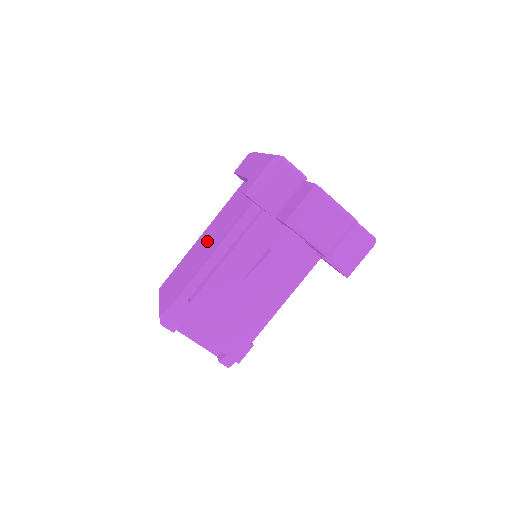
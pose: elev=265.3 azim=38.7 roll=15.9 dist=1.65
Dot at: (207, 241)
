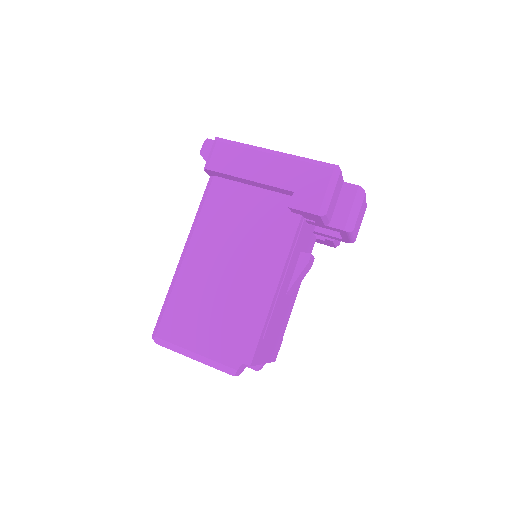
Dot at: (229, 264)
